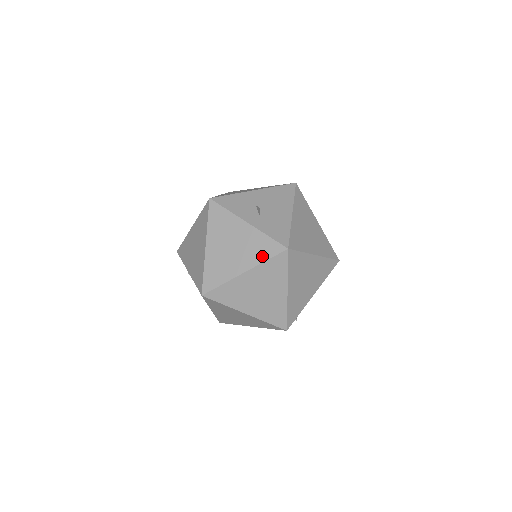
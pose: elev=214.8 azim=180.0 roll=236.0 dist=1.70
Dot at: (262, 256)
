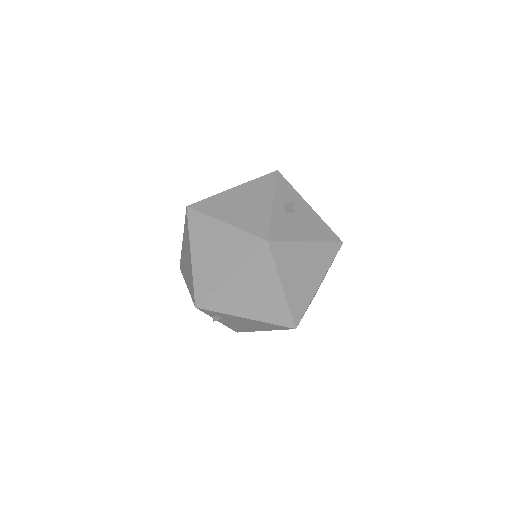
Dot at: (248, 226)
